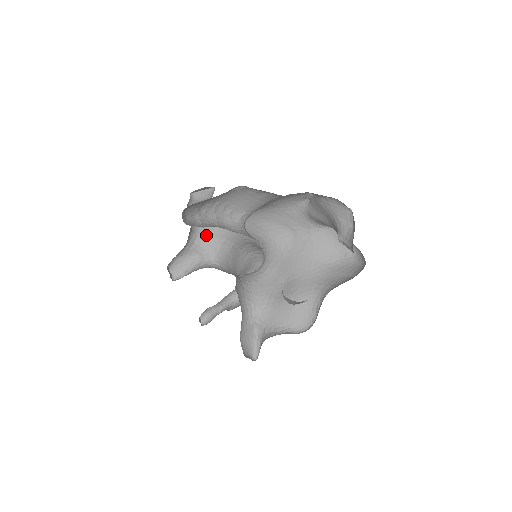
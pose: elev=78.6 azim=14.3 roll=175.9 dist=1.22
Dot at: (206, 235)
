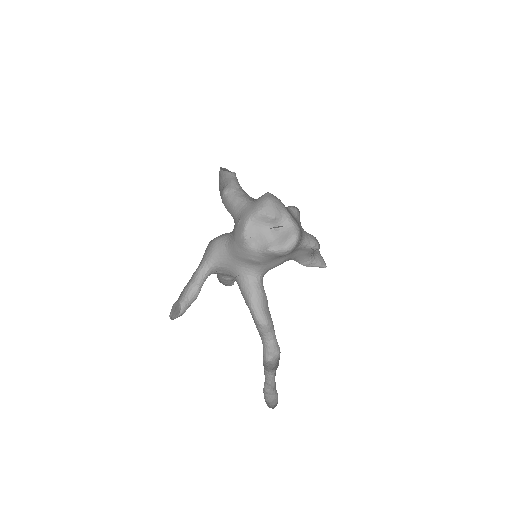
Dot at: (218, 273)
